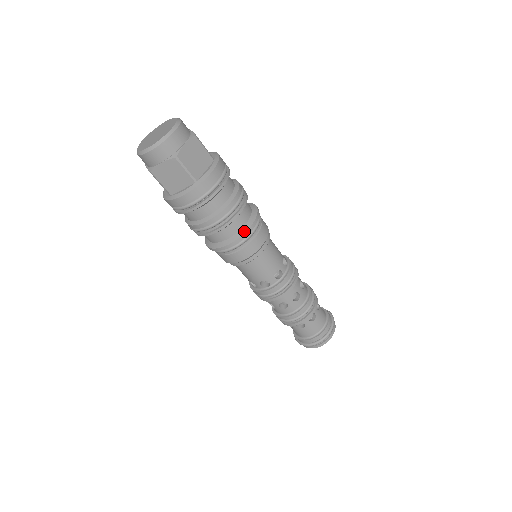
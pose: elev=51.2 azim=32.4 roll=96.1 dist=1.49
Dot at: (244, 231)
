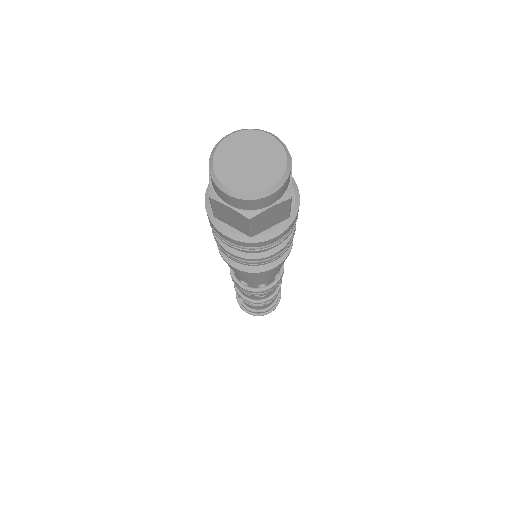
Dot at: (261, 270)
